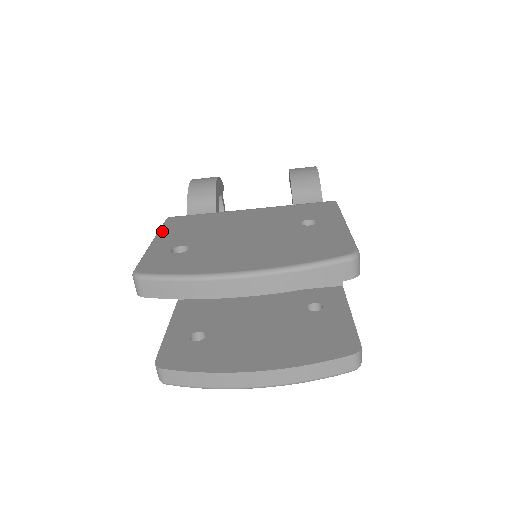
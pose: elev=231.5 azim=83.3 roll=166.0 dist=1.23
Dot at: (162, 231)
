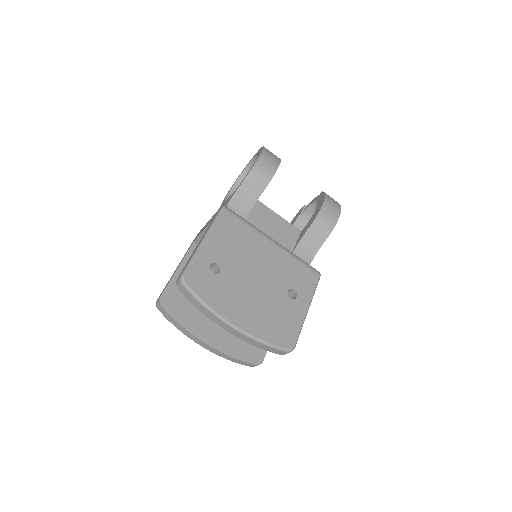
Dot at: (214, 230)
